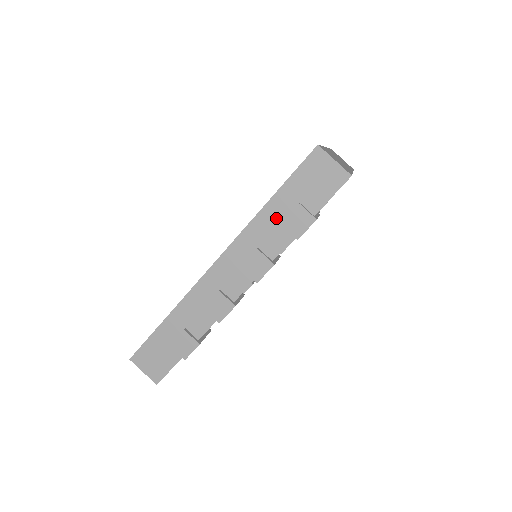
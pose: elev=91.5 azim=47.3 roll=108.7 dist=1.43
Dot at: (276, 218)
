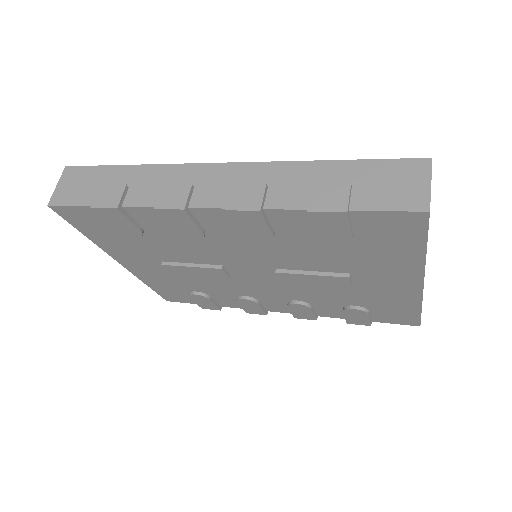
Dot at: (315, 179)
